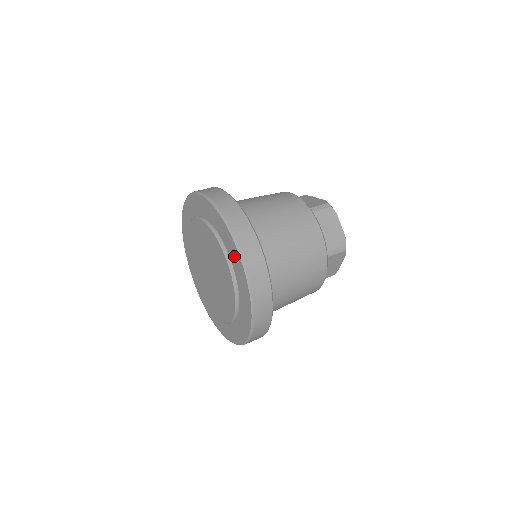
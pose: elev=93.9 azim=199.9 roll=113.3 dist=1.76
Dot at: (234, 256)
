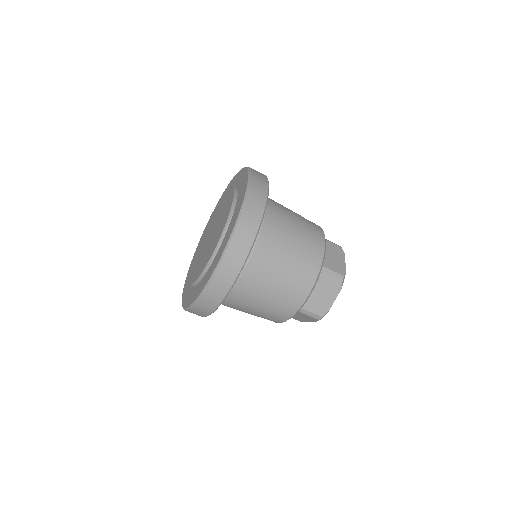
Dot at: (242, 191)
